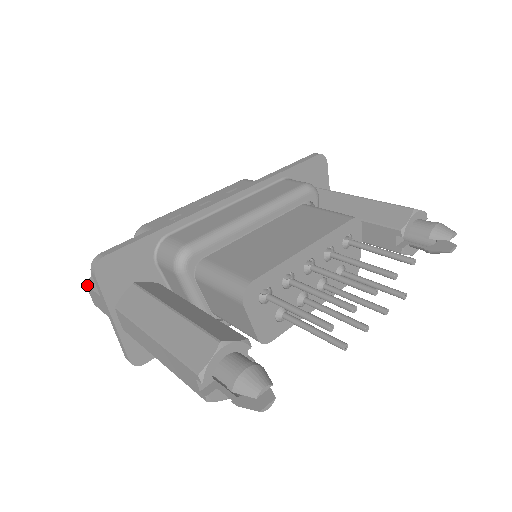
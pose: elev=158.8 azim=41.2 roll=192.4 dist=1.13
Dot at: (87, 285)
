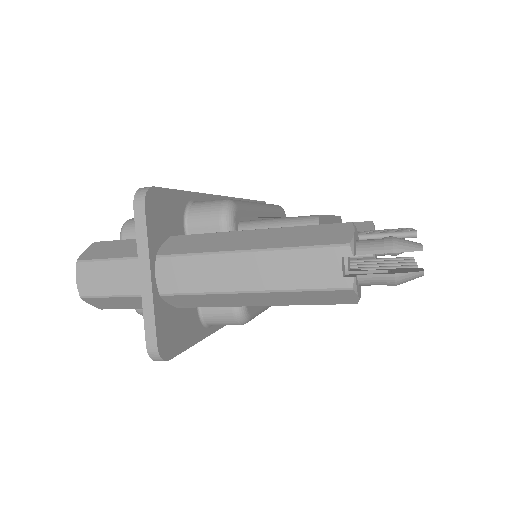
Dot at: (79, 261)
